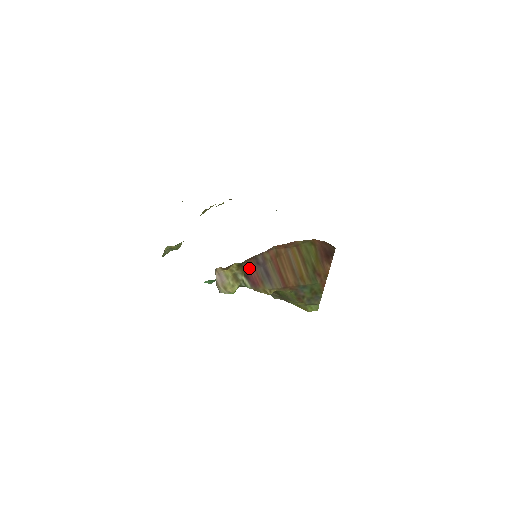
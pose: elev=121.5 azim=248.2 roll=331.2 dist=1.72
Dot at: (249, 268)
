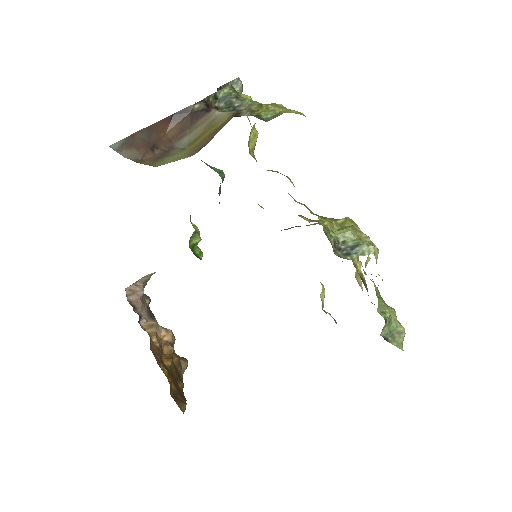
Dot at: occluded
